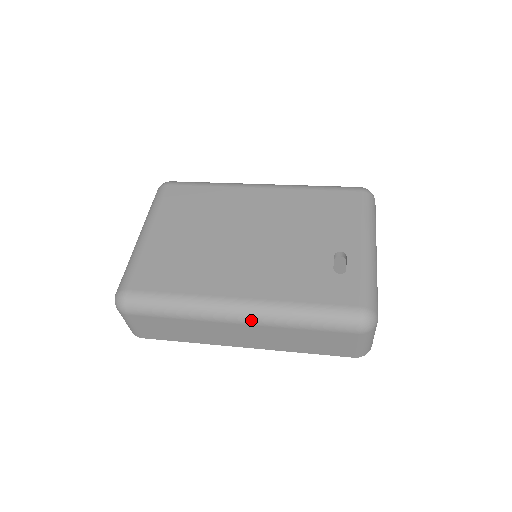
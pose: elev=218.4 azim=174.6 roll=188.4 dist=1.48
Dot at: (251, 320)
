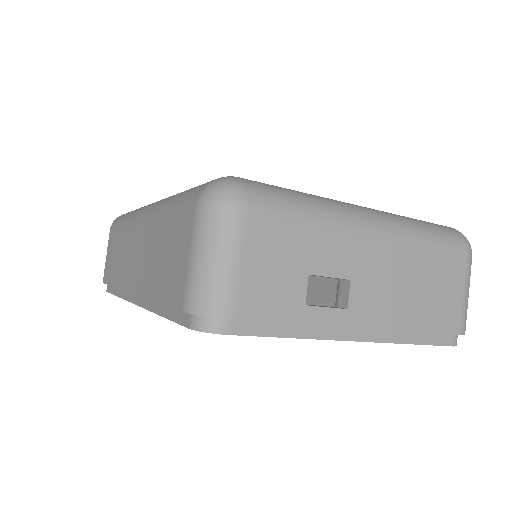
Dot at: (148, 211)
